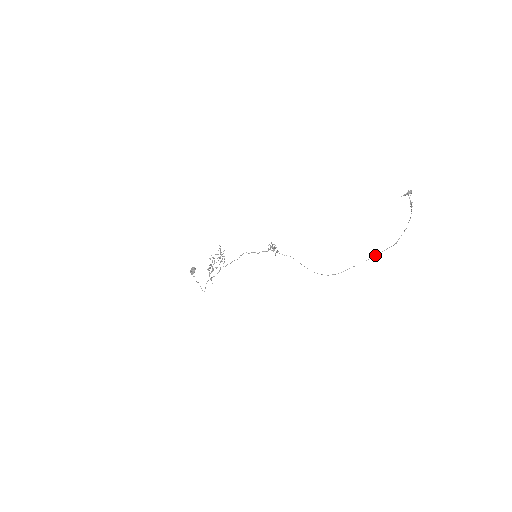
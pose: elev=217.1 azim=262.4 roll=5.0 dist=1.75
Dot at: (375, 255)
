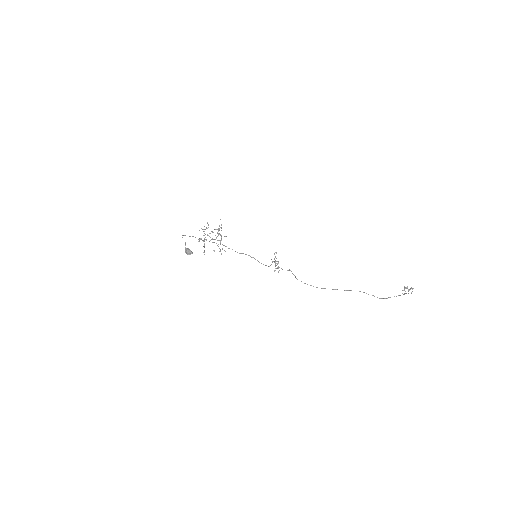
Dot at: occluded
